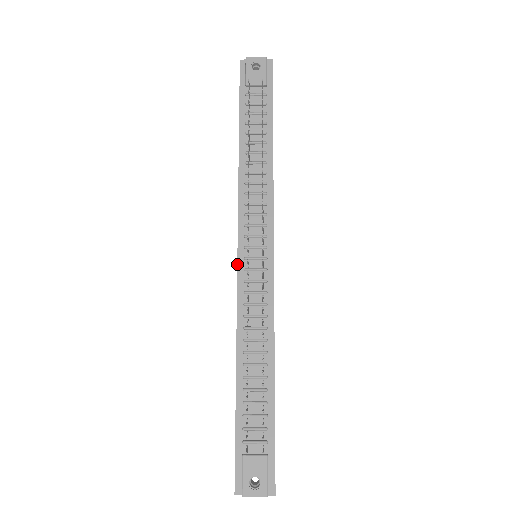
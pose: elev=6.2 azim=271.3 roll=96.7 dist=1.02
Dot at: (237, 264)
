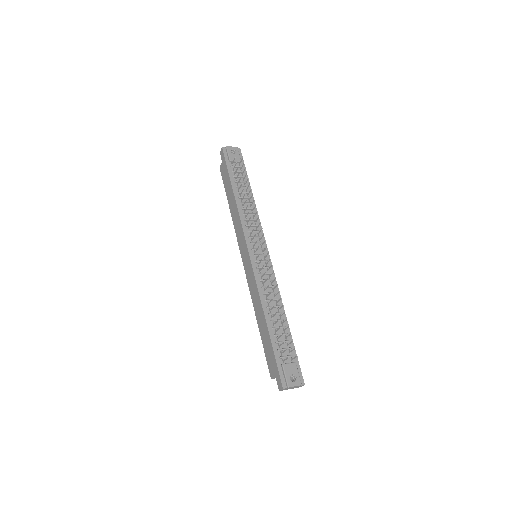
Dot at: (250, 259)
